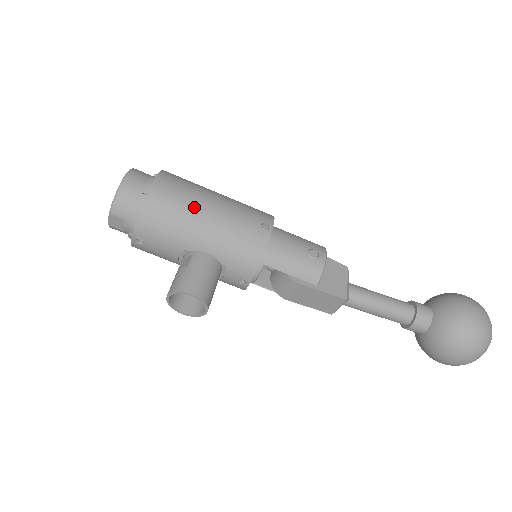
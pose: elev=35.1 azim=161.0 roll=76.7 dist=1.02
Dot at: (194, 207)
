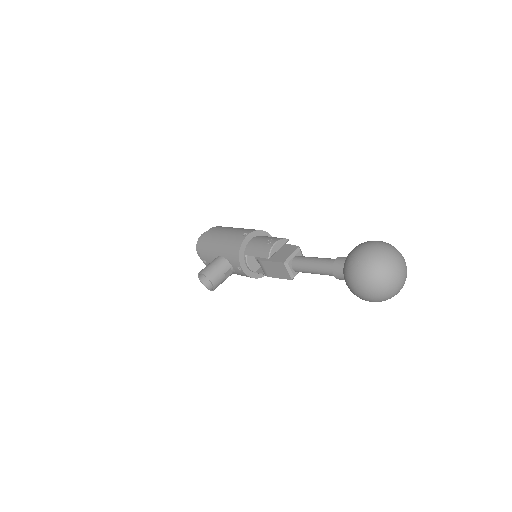
Dot at: (218, 235)
